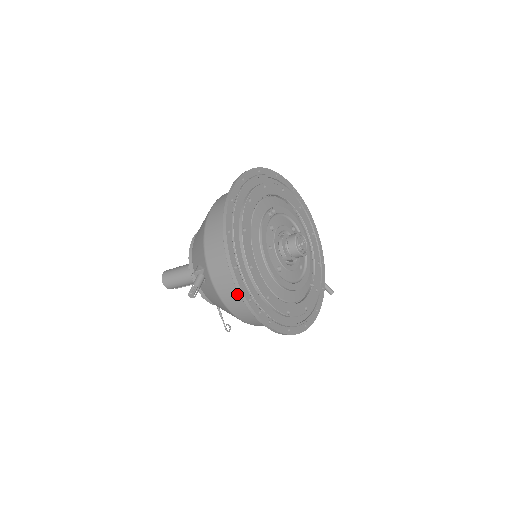
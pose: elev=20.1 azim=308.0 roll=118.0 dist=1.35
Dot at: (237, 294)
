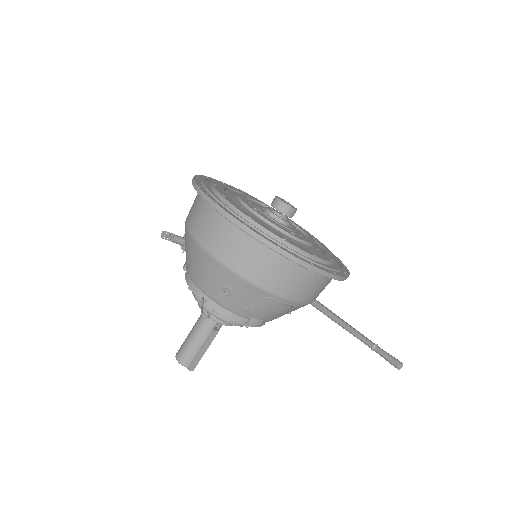
Dot at: (197, 204)
